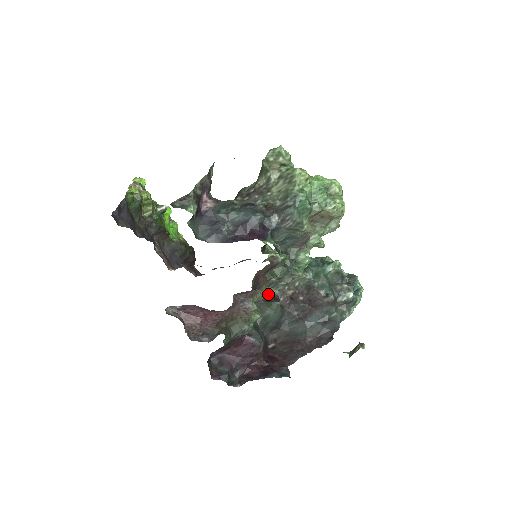
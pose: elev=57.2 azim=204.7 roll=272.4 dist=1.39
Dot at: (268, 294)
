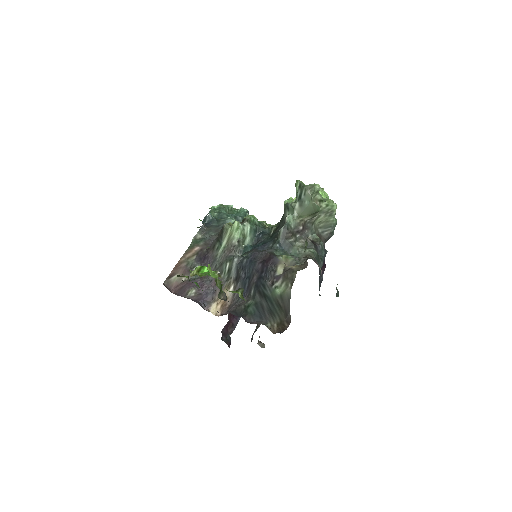
Dot at: occluded
